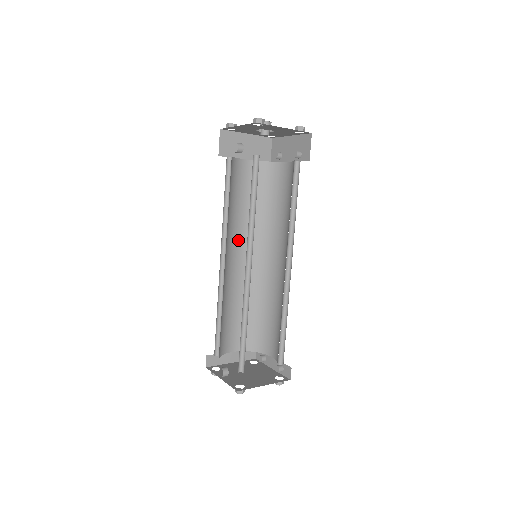
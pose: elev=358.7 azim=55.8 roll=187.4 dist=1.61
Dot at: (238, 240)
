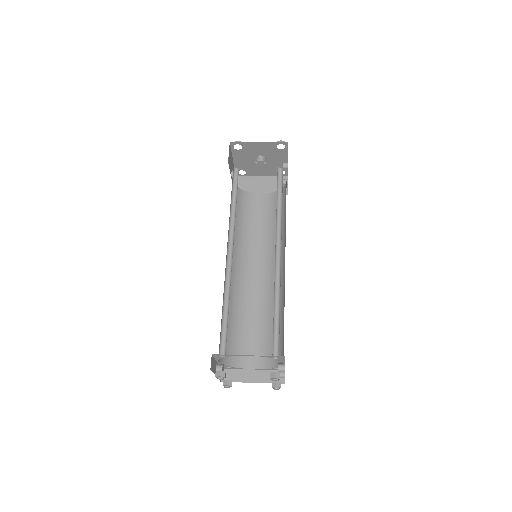
Dot at: (255, 258)
